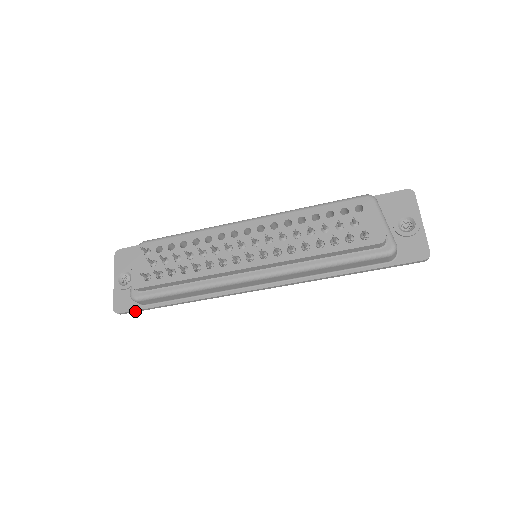
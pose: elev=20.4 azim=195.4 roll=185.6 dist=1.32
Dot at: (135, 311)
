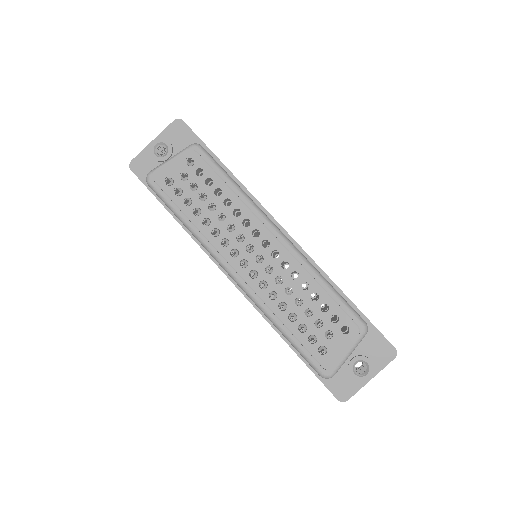
Dot at: (143, 182)
